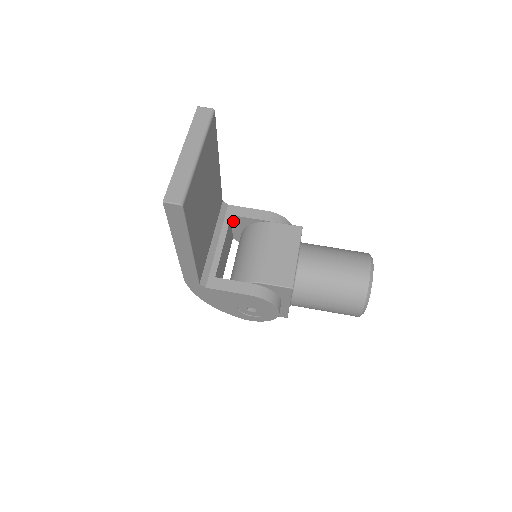
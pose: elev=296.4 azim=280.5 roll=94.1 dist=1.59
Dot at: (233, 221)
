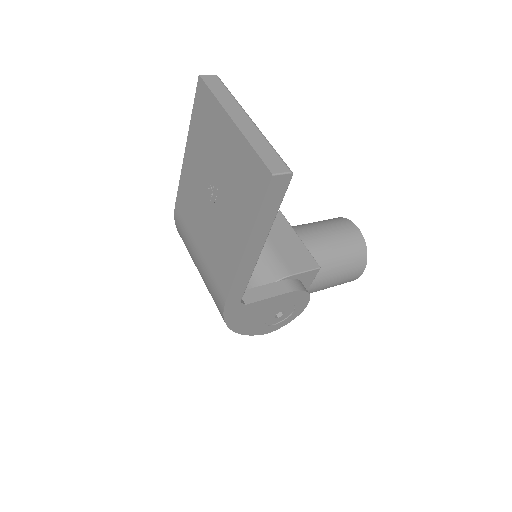
Dot at: occluded
